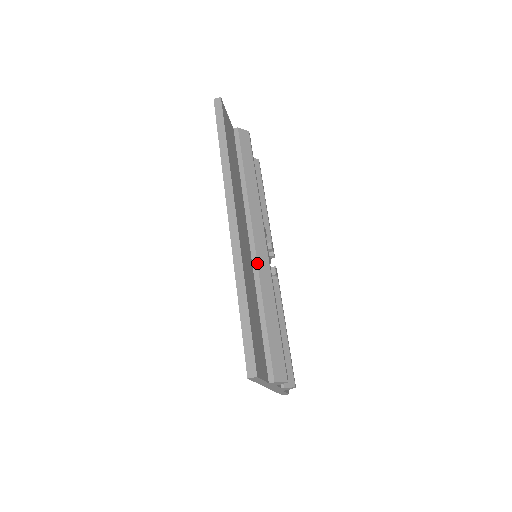
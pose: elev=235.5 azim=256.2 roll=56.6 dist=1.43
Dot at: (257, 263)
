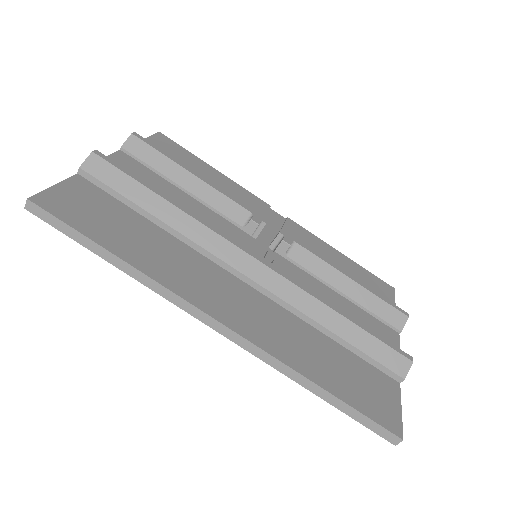
Dot at: (276, 296)
